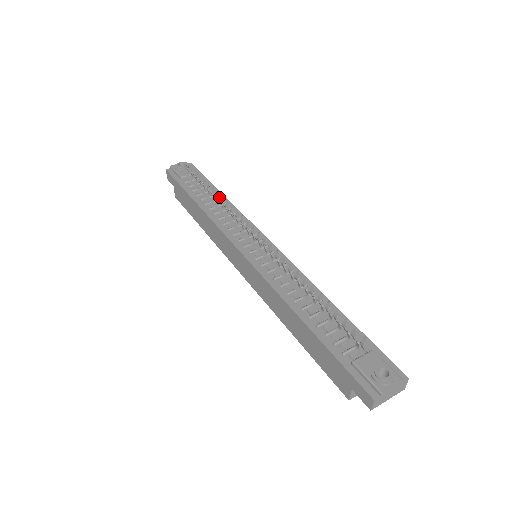
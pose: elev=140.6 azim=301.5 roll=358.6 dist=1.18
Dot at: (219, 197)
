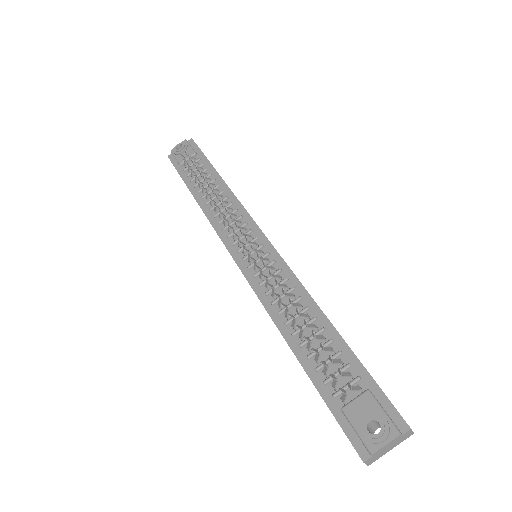
Dot at: (217, 182)
